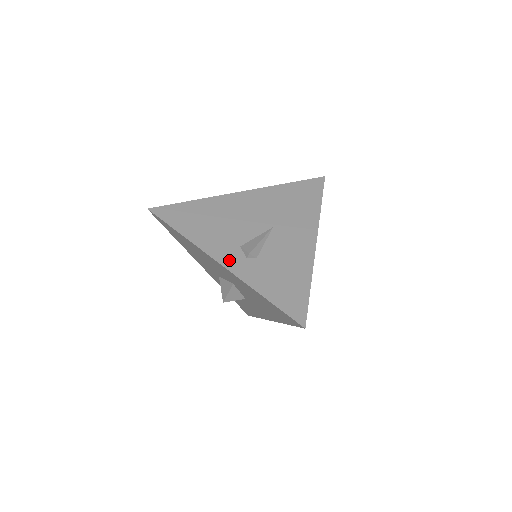
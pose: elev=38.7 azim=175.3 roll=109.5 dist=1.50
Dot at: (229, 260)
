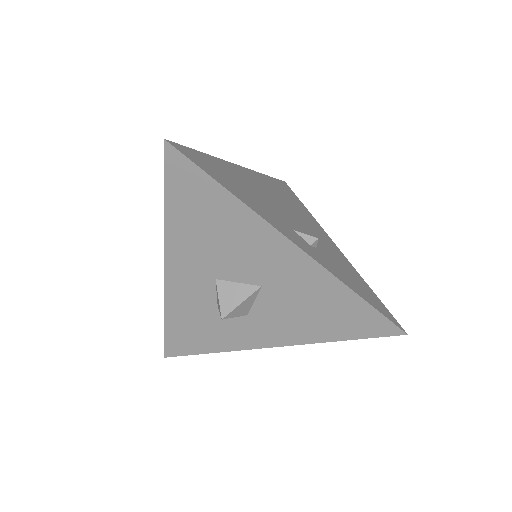
Dot at: (300, 243)
